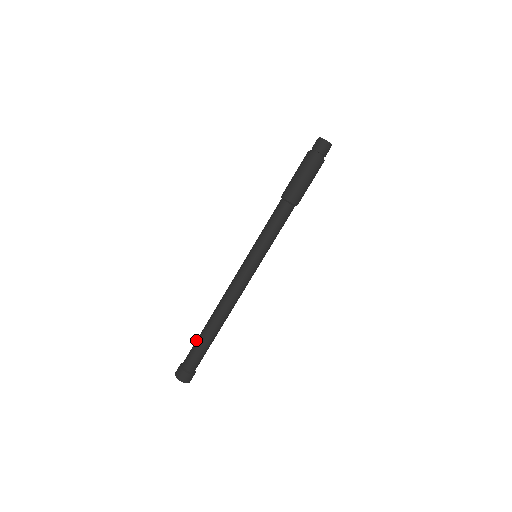
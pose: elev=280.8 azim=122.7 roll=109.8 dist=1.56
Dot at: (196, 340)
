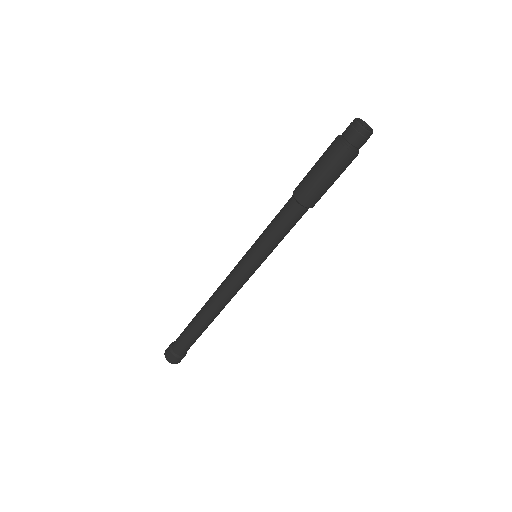
Dot at: occluded
